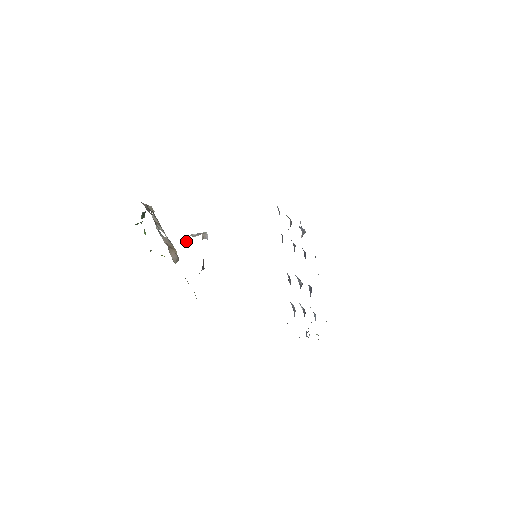
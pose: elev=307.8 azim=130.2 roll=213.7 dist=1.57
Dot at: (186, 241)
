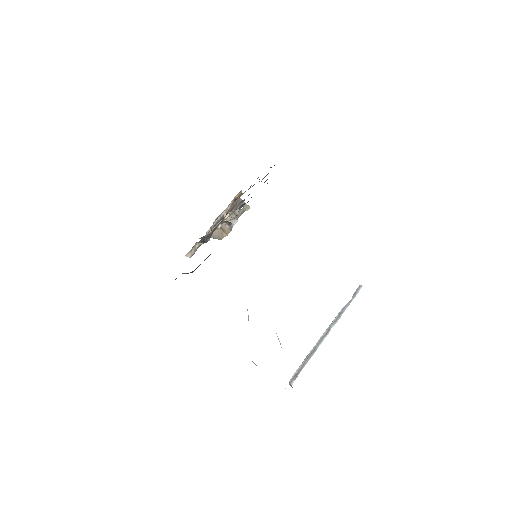
Dot at: (225, 222)
